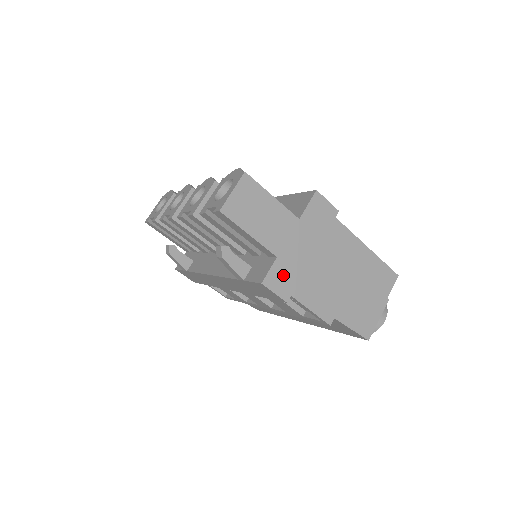
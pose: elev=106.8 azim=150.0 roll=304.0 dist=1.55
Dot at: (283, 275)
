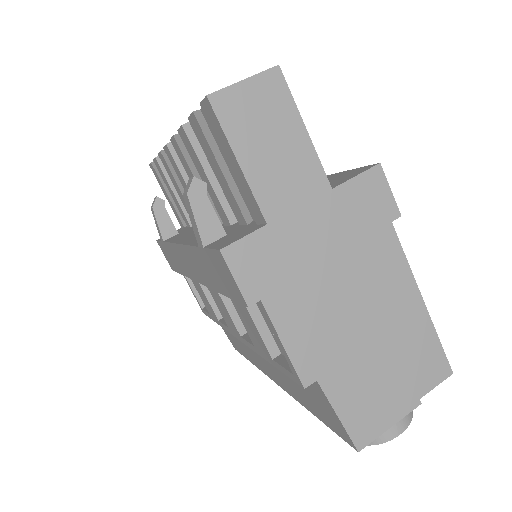
Dot at: (263, 259)
